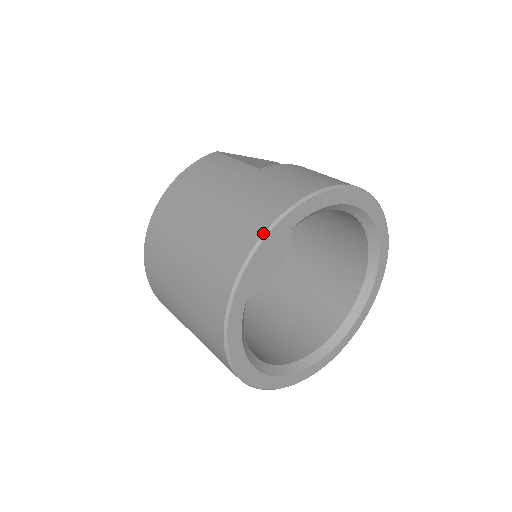
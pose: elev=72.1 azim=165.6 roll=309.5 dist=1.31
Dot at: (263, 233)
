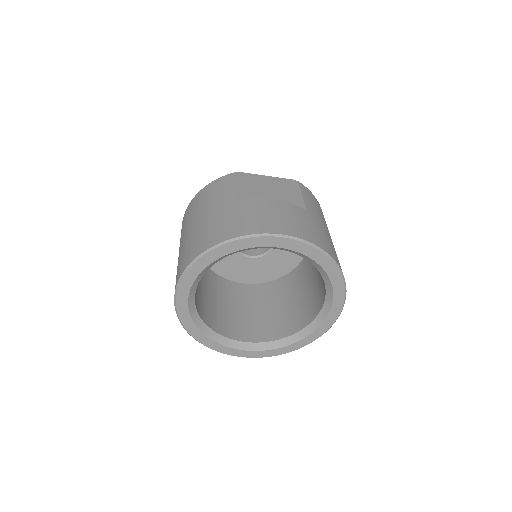
Dot at: (195, 258)
